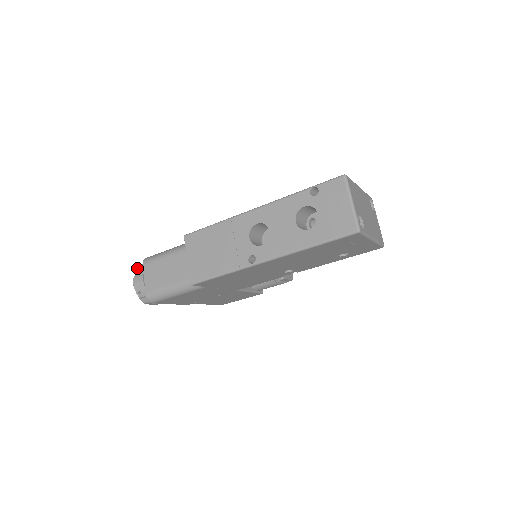
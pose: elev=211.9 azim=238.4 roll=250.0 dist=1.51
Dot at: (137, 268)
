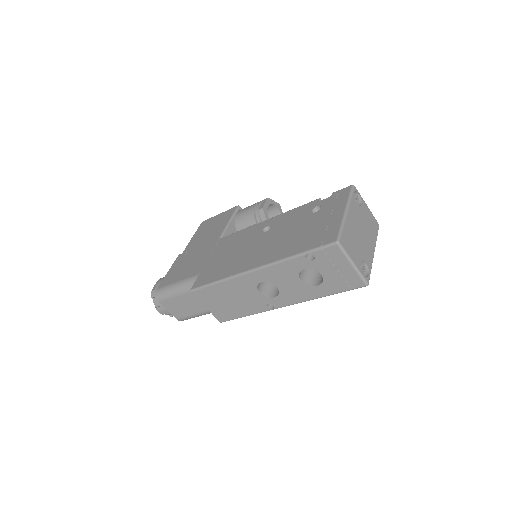
Dot at: (151, 296)
